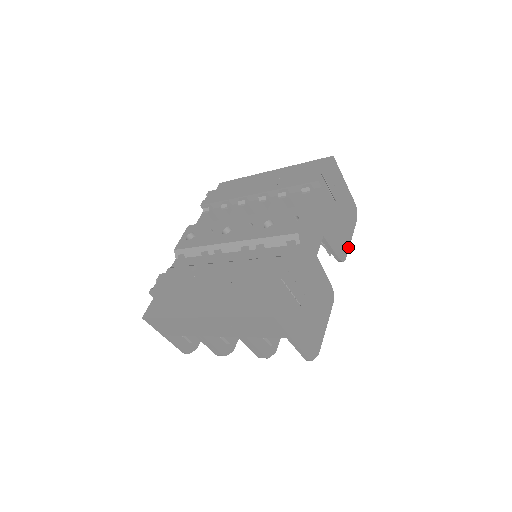
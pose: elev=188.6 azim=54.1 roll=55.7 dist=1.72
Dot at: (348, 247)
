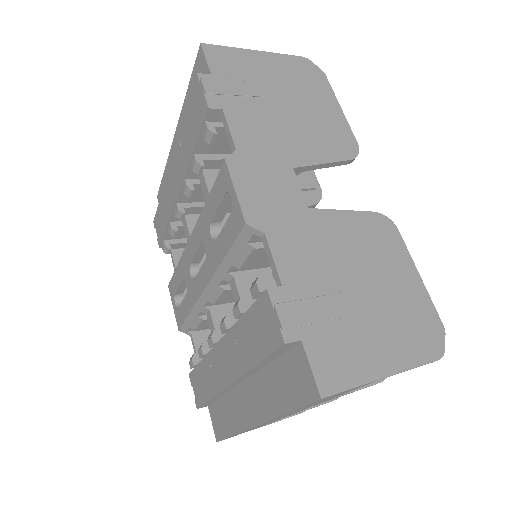
Dot at: (346, 126)
